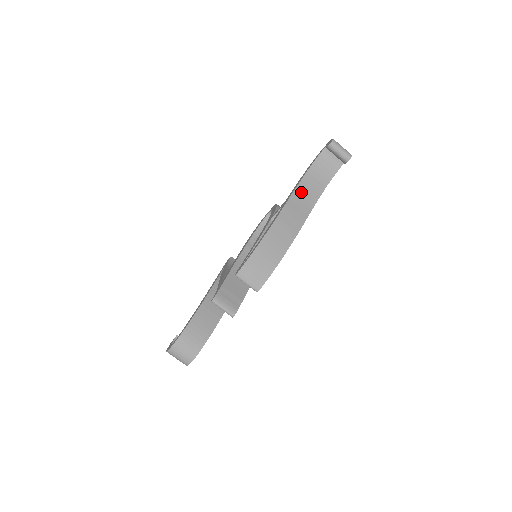
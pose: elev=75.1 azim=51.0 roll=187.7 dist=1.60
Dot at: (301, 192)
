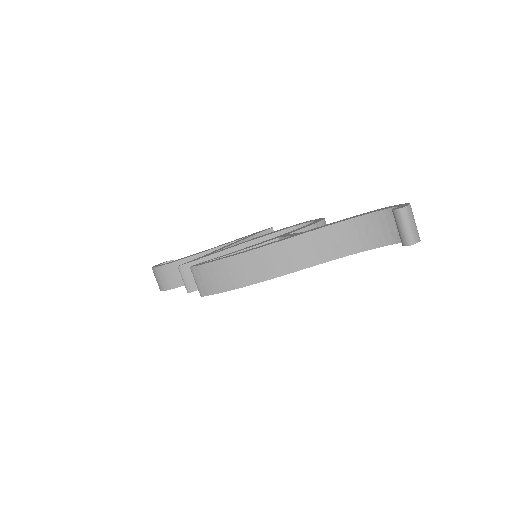
Dot at: (323, 237)
